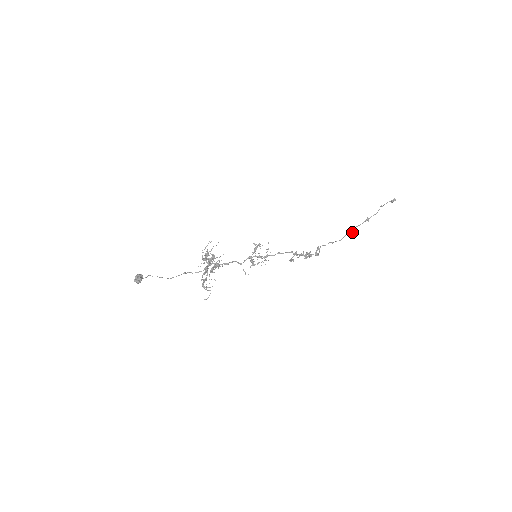
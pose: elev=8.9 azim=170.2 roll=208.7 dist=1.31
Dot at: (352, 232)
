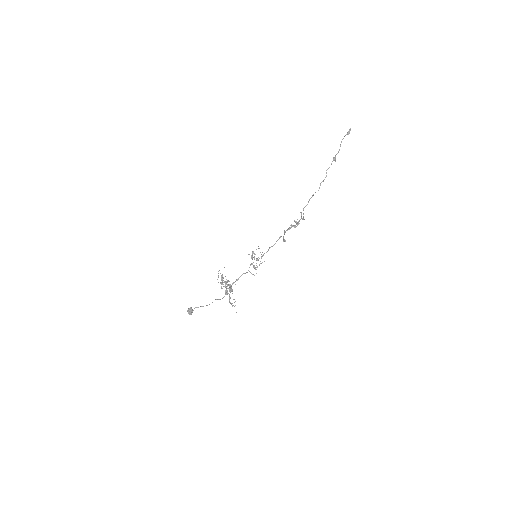
Dot at: (325, 177)
